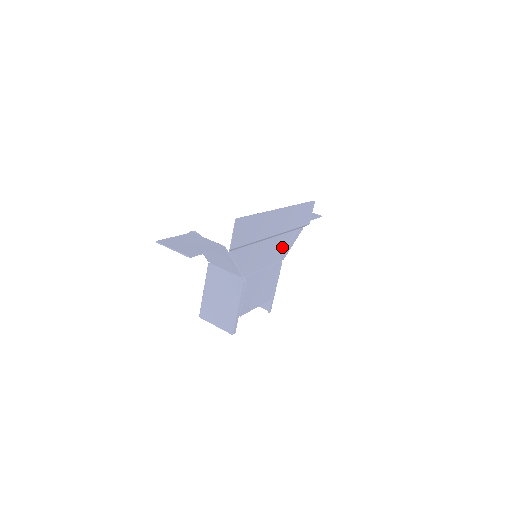
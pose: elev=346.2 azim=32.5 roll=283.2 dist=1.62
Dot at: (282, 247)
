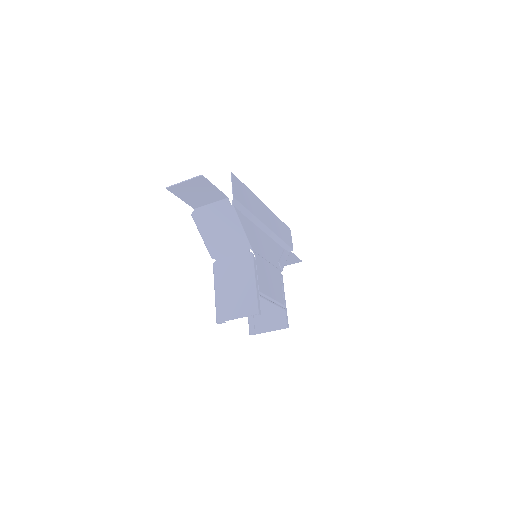
Dot at: (277, 255)
